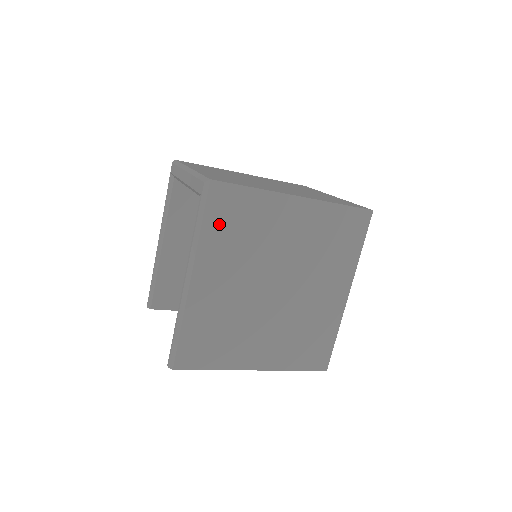
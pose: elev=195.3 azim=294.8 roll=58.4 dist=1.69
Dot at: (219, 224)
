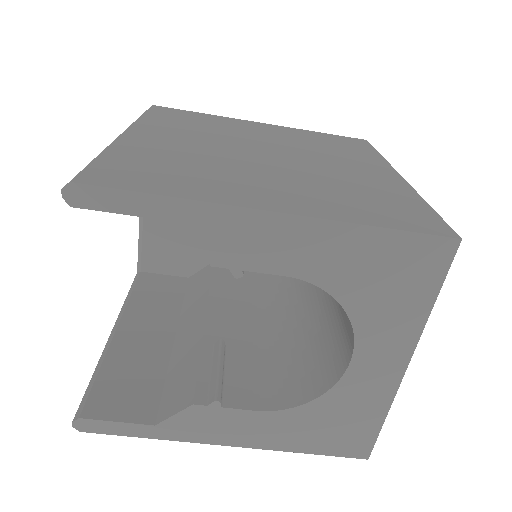
Dot at: (165, 118)
